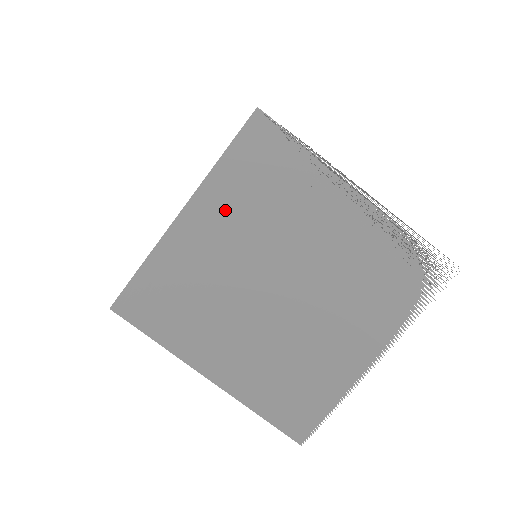
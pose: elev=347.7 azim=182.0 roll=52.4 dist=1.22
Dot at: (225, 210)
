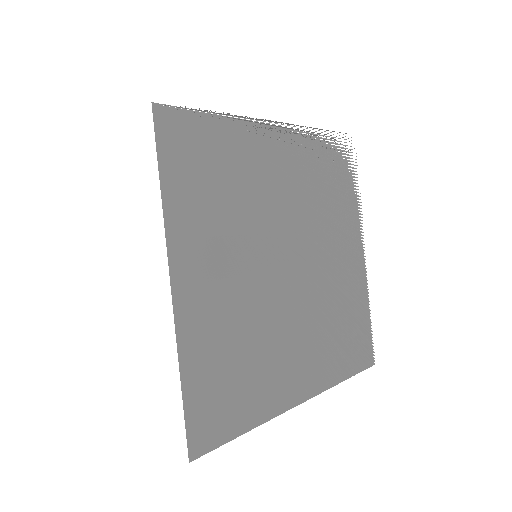
Dot at: (205, 239)
